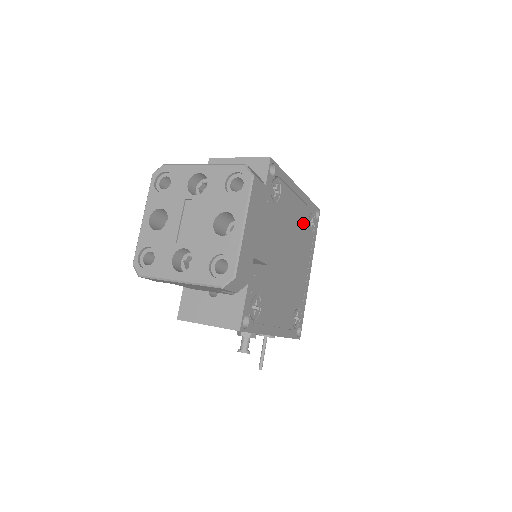
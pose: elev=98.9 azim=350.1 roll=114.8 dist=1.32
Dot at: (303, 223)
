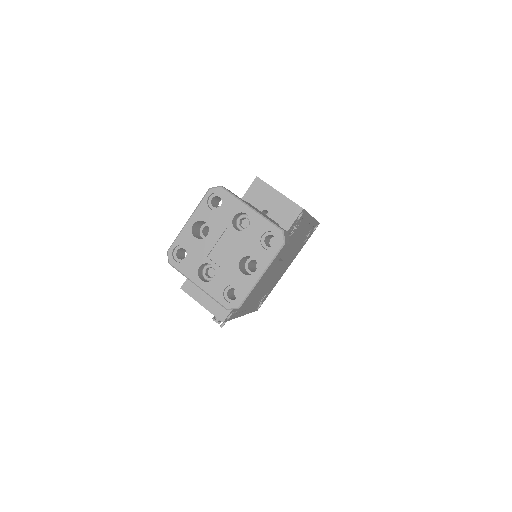
Dot at: (302, 238)
